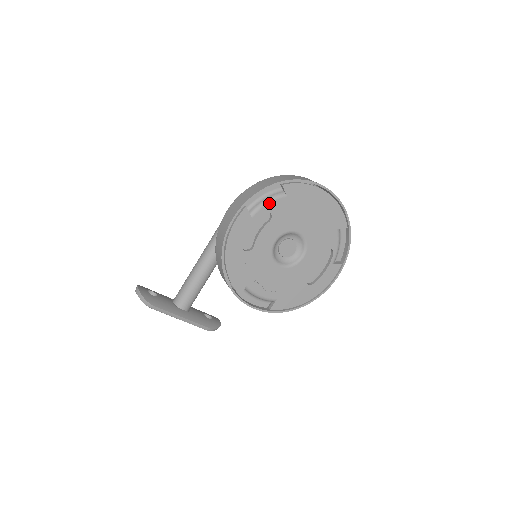
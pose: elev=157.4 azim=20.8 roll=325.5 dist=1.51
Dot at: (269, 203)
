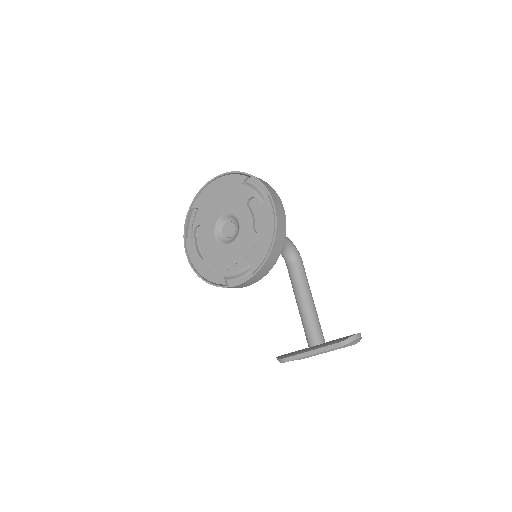
Dot at: (194, 223)
